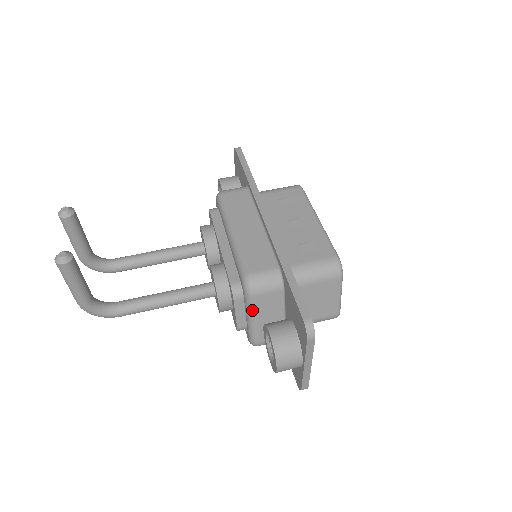
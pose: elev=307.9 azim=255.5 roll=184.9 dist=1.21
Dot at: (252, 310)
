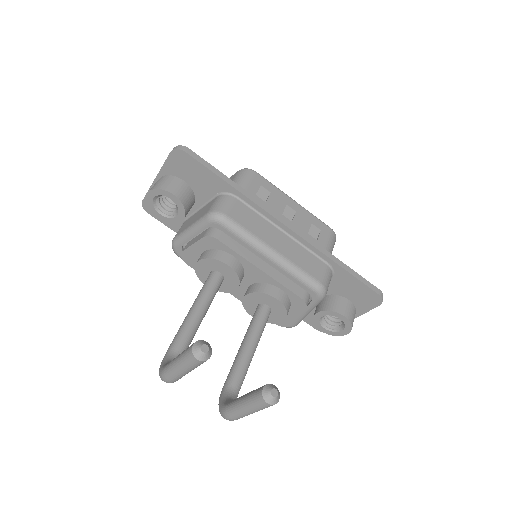
Dot at: occluded
